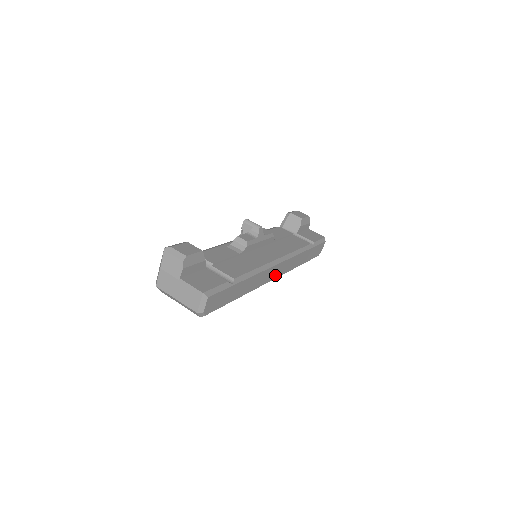
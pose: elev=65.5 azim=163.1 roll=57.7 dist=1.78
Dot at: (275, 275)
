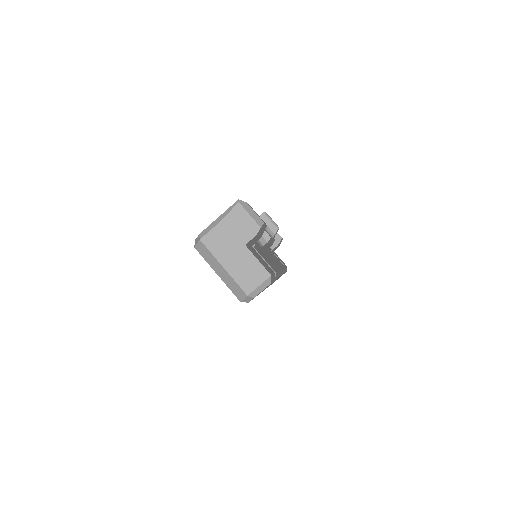
Dot at: occluded
